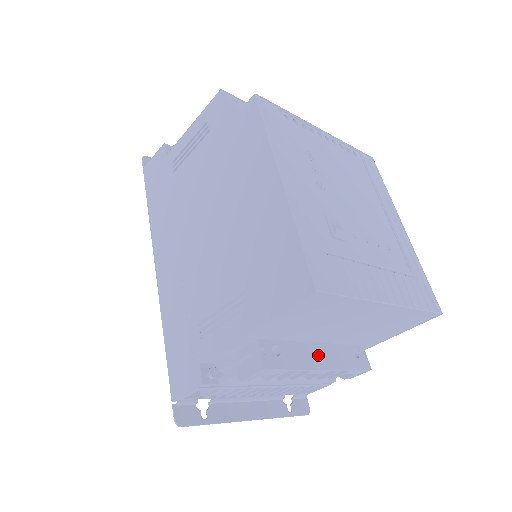
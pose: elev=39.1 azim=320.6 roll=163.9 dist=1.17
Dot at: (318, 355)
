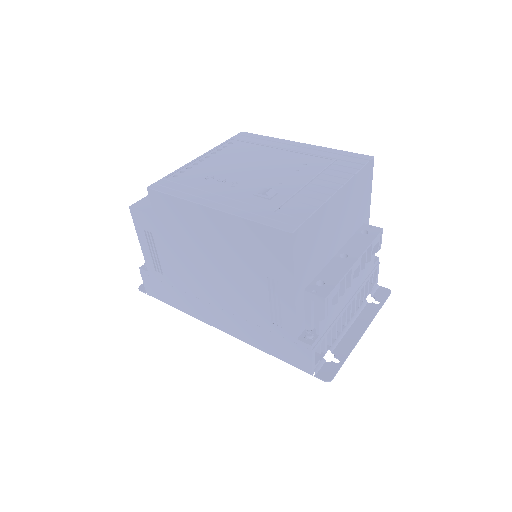
Dot at: occluded
